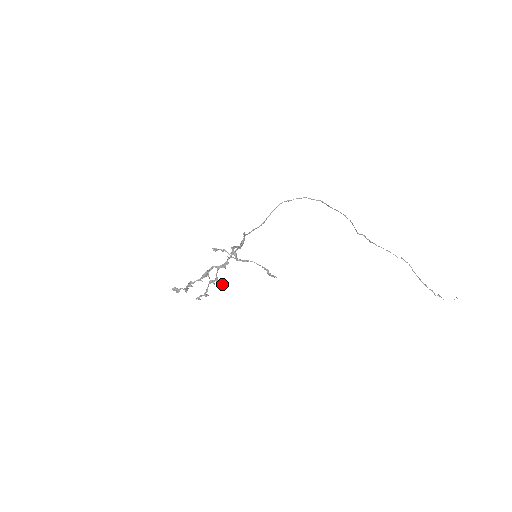
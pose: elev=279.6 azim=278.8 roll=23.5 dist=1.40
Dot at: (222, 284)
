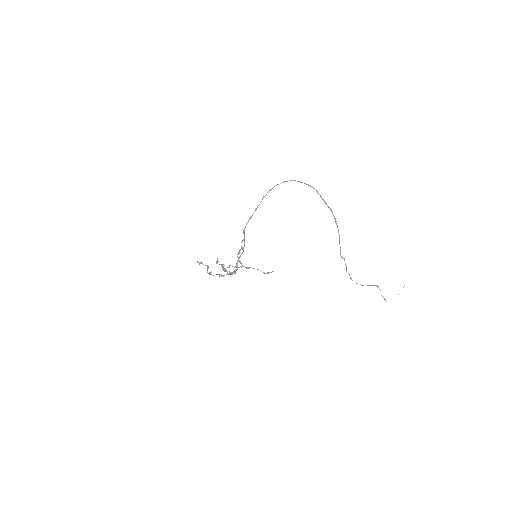
Dot at: occluded
